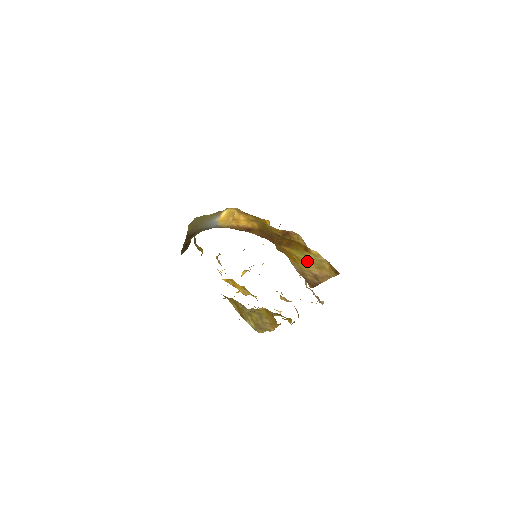
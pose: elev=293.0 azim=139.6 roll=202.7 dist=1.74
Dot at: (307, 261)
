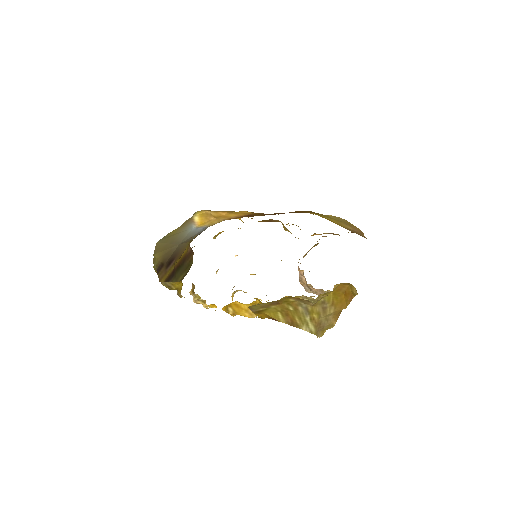
Dot at: (336, 221)
